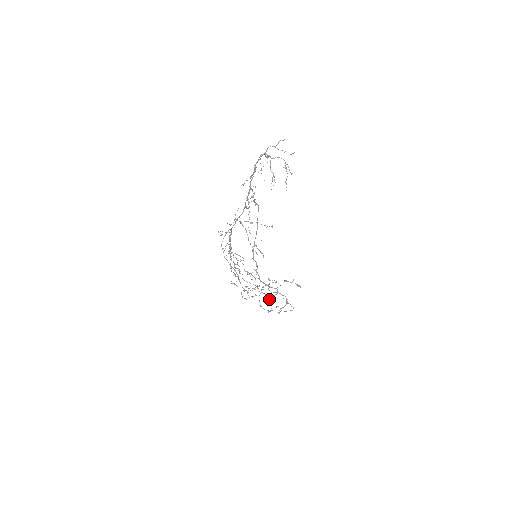
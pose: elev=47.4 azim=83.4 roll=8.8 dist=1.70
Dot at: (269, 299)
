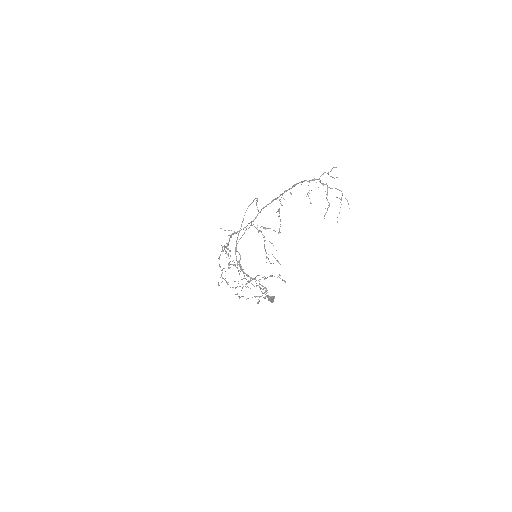
Dot at: (272, 301)
